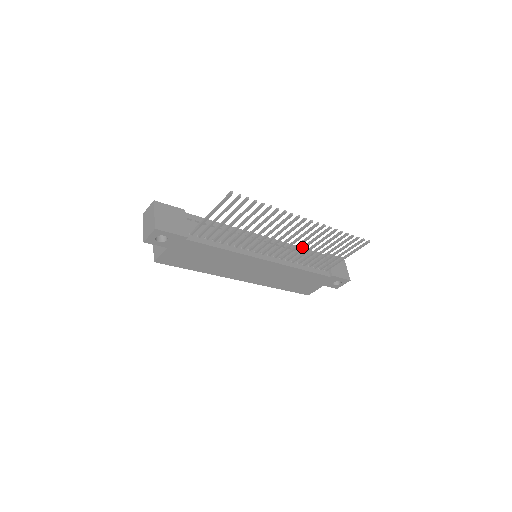
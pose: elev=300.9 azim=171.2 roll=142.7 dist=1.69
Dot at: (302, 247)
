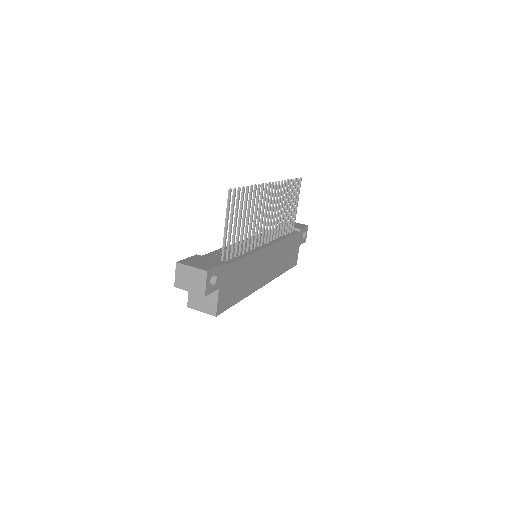
Dot at: (276, 217)
